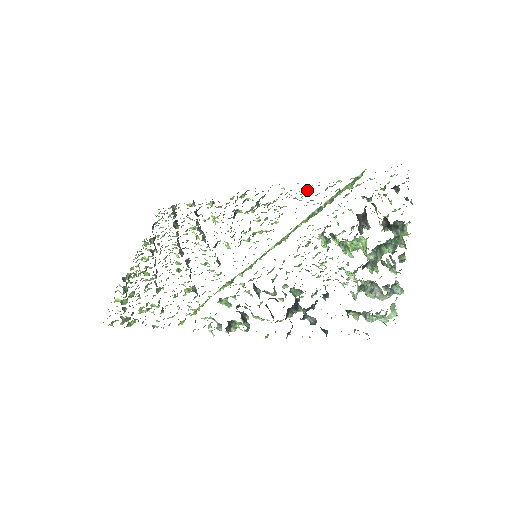
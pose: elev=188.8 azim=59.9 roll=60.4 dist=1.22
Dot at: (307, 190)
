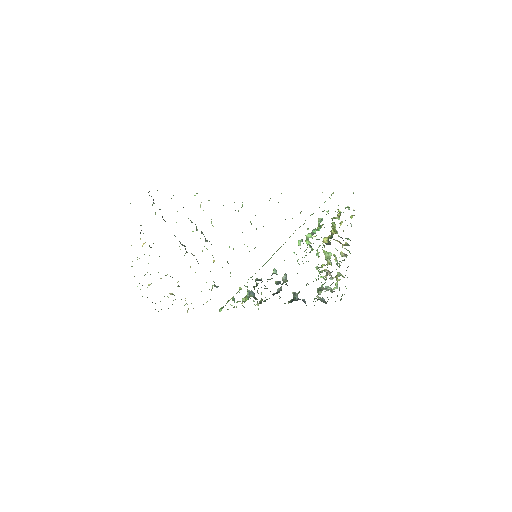
Dot at: occluded
